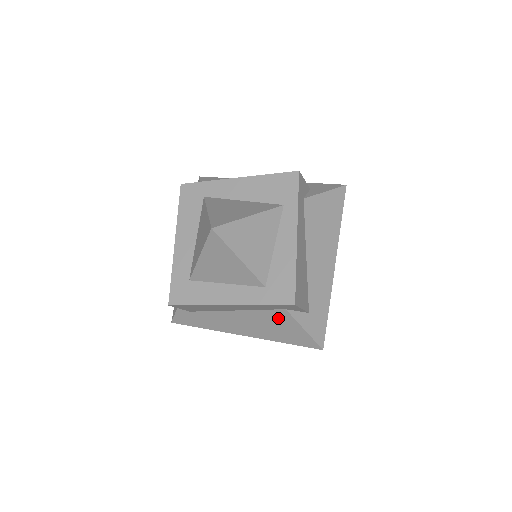
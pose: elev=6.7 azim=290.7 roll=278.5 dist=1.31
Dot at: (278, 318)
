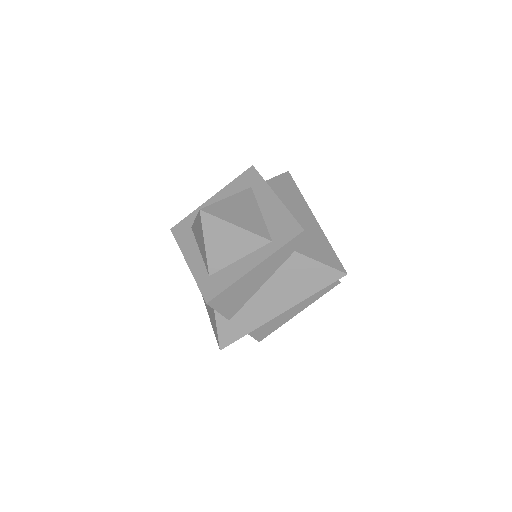
Dot at: occluded
